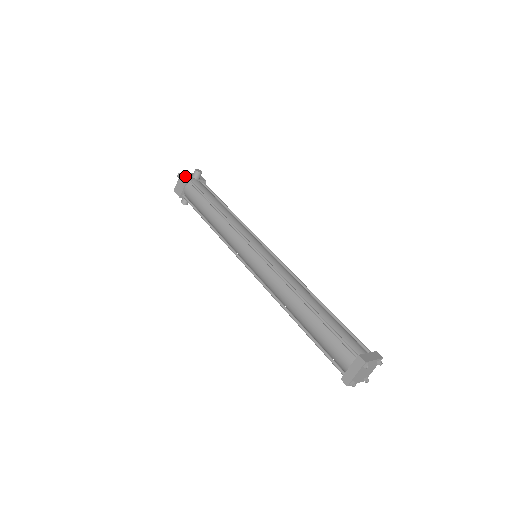
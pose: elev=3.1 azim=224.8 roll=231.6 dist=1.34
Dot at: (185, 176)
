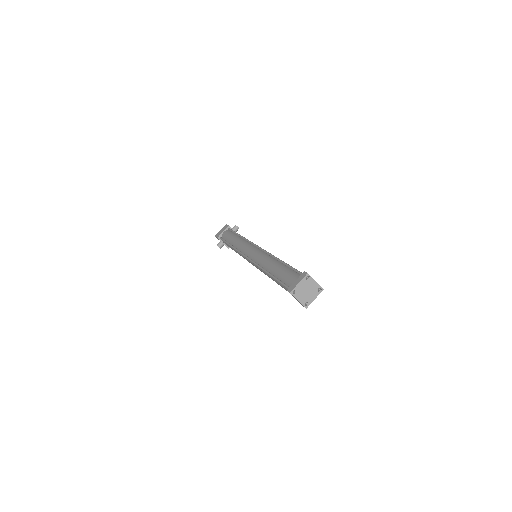
Dot at: (227, 225)
